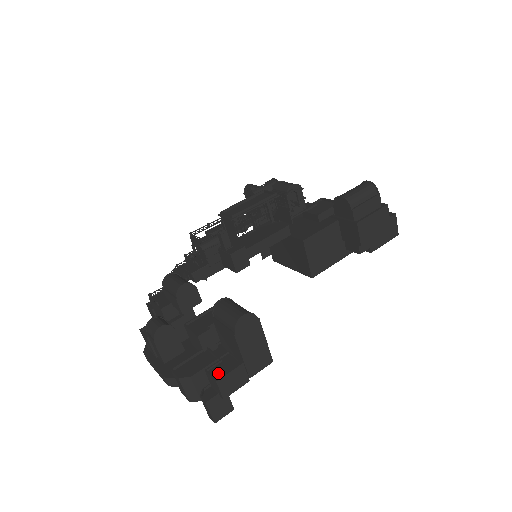
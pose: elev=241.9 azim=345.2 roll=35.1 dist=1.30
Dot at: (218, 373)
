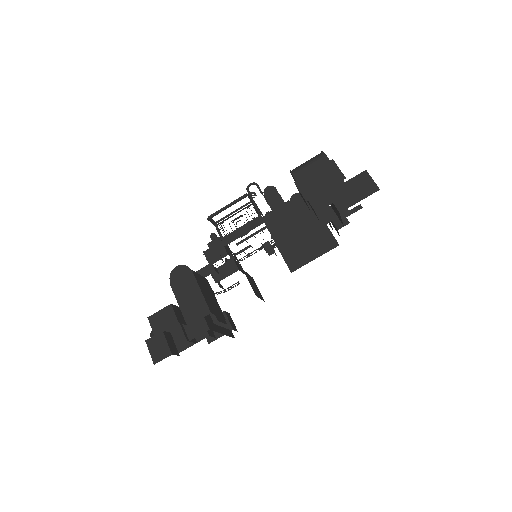
Dot at: occluded
